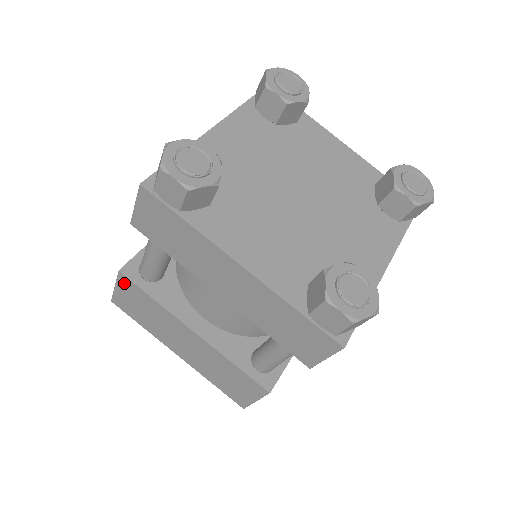
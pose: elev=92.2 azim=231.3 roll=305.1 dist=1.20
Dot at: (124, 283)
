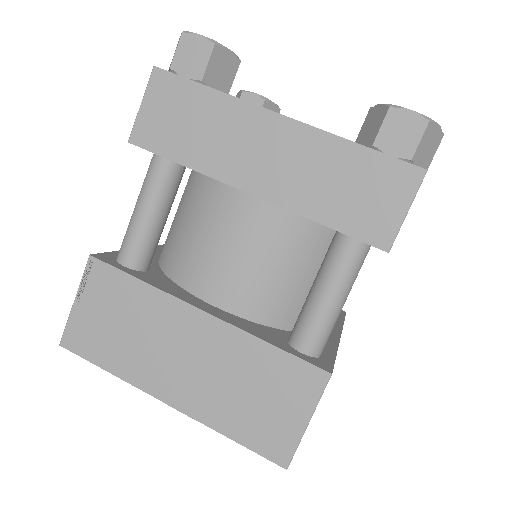
Dot at: (94, 278)
